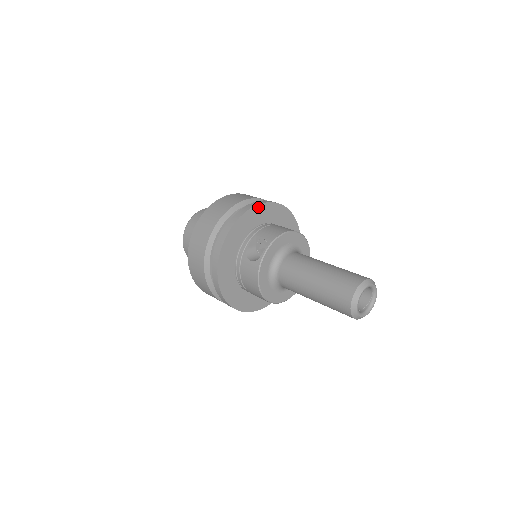
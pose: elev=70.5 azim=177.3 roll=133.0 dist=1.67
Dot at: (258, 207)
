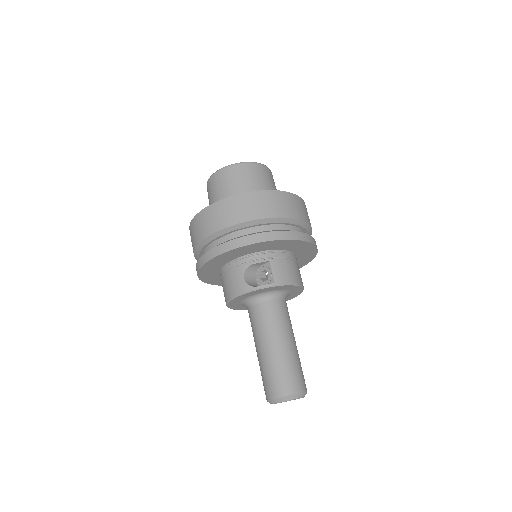
Dot at: (295, 241)
